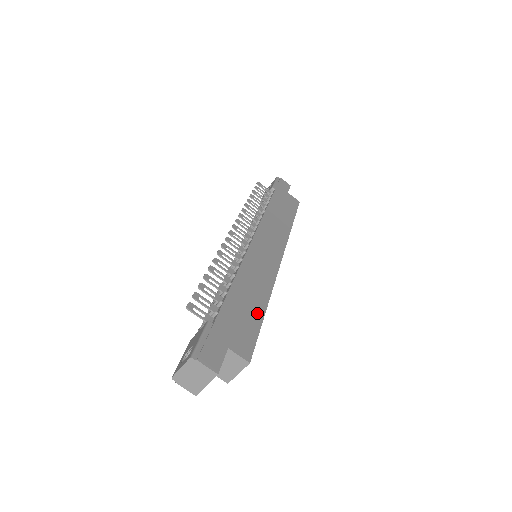
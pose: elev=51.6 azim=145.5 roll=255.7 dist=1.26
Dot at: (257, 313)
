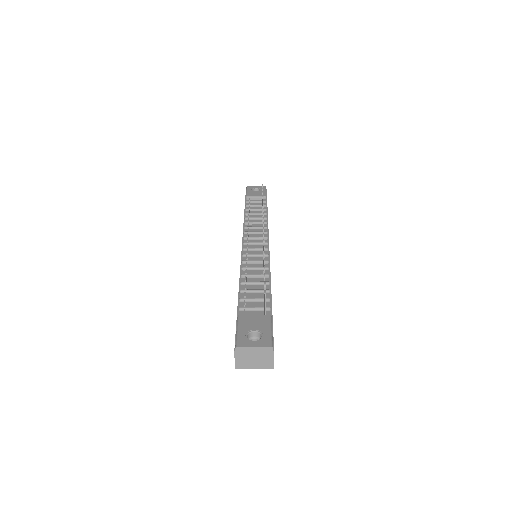
Dot at: occluded
